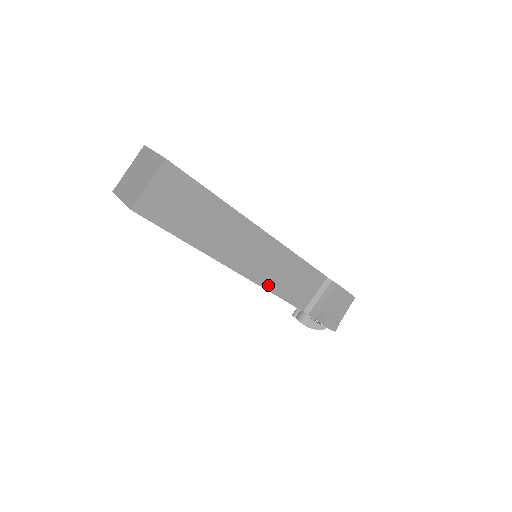
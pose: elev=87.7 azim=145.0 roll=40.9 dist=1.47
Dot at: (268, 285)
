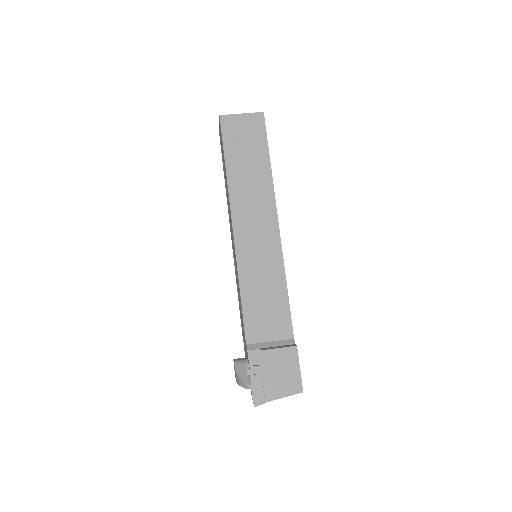
Dot at: (243, 272)
